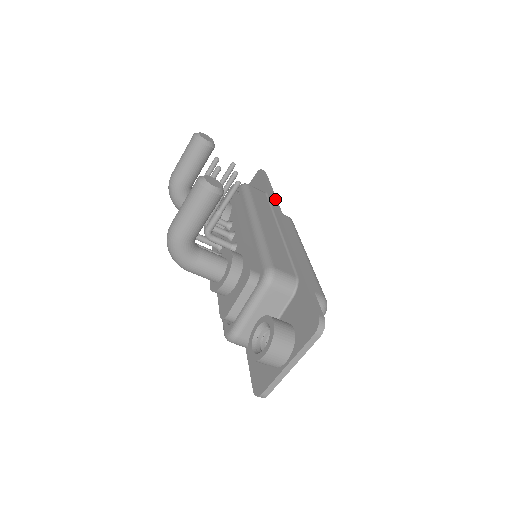
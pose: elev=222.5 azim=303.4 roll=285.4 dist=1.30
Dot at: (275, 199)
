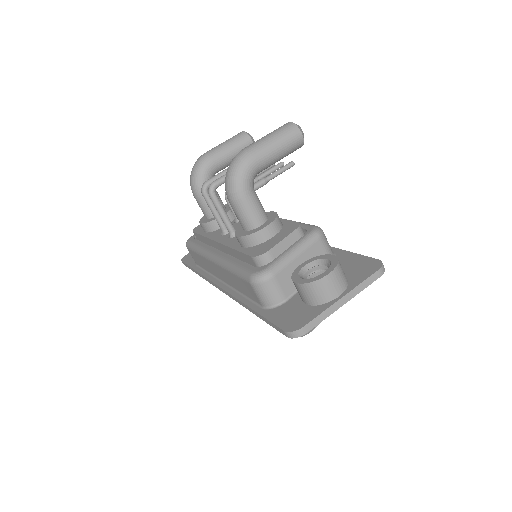
Dot at: occluded
